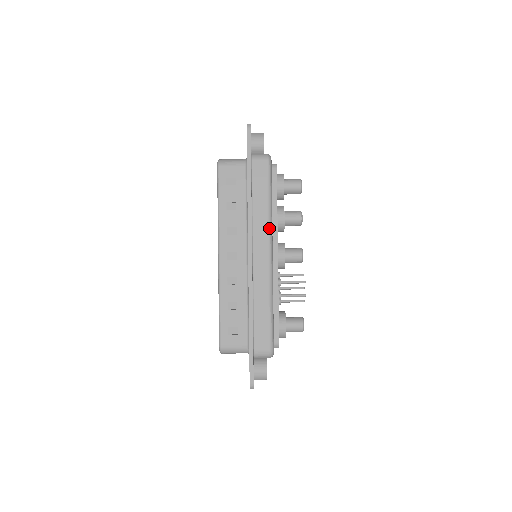
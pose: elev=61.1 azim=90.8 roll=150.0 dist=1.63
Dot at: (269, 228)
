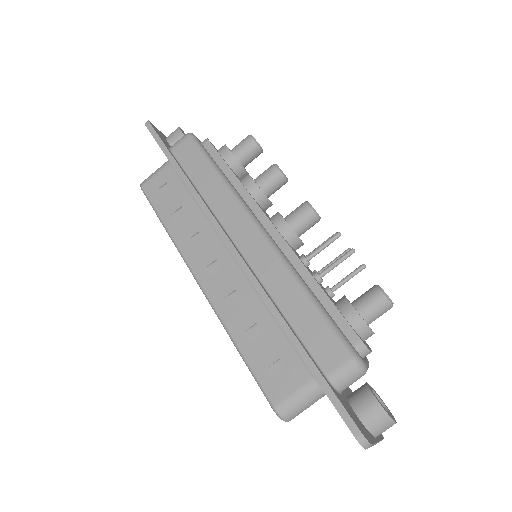
Dot at: (235, 199)
